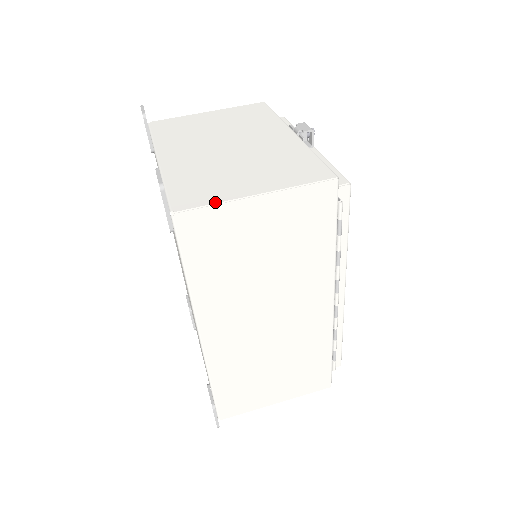
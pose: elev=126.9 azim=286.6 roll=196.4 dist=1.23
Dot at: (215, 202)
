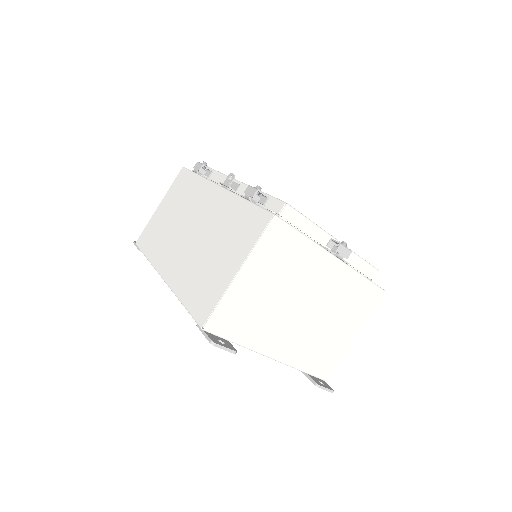
Dot at: (341, 359)
